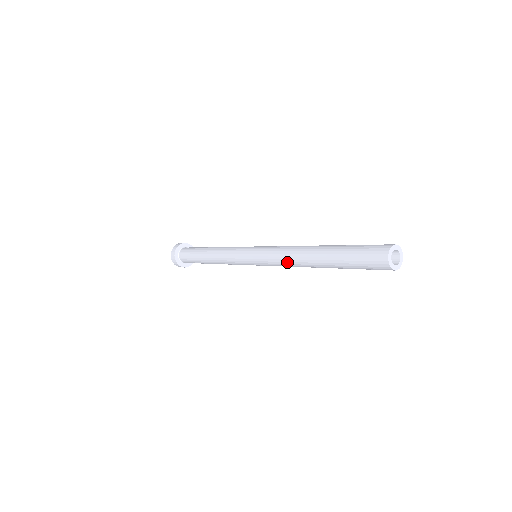
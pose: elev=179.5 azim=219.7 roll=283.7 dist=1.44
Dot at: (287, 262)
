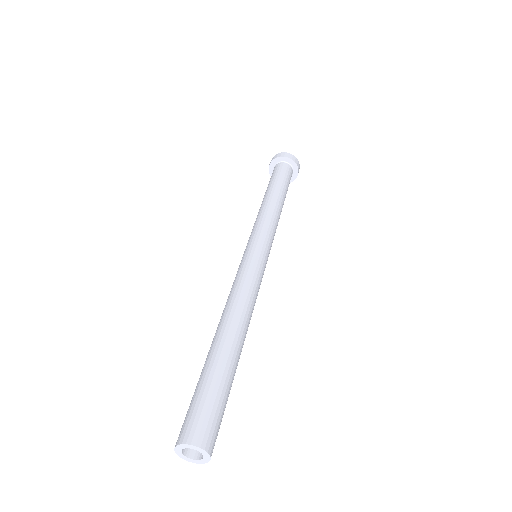
Dot at: occluded
